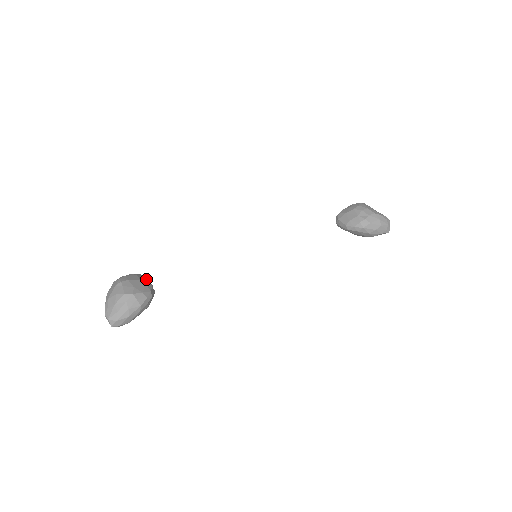
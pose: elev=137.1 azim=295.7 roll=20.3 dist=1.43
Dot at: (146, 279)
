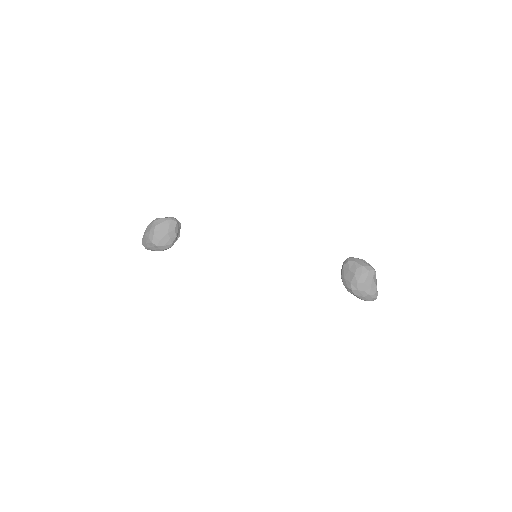
Dot at: (174, 230)
